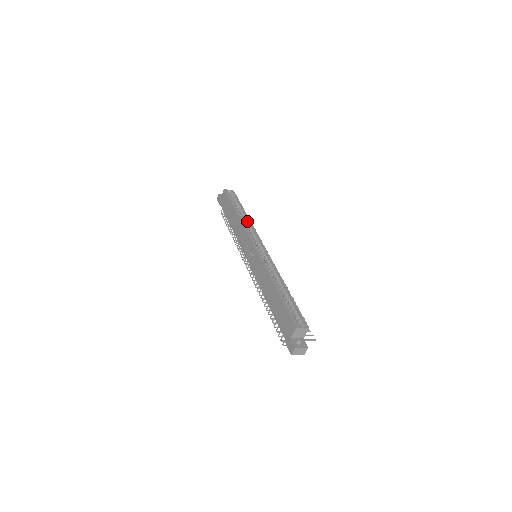
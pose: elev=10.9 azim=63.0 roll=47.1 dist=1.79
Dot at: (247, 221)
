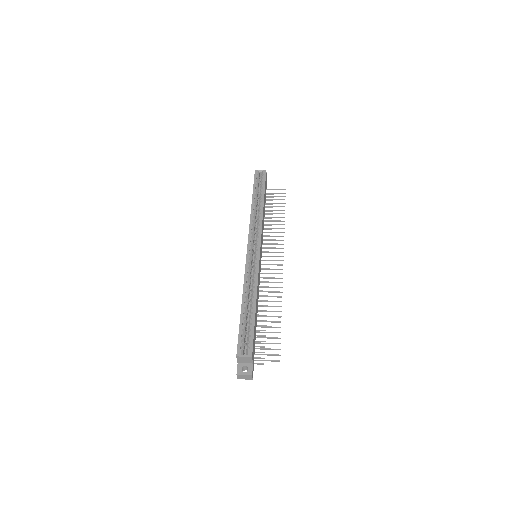
Dot at: (259, 213)
